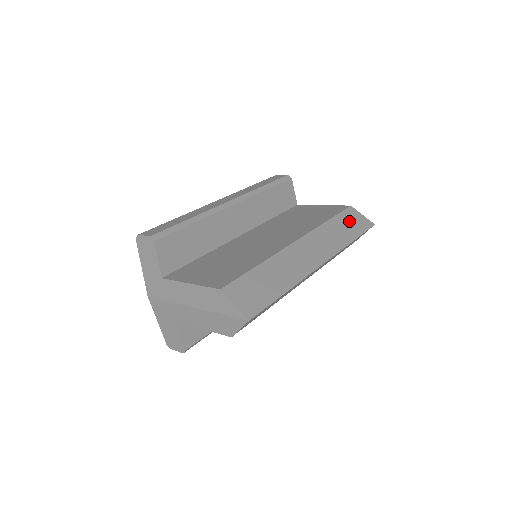
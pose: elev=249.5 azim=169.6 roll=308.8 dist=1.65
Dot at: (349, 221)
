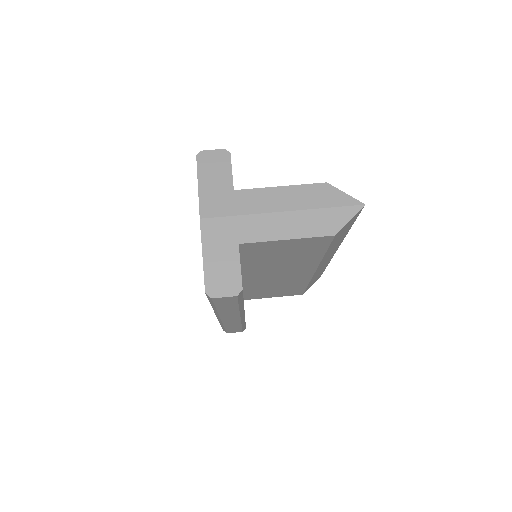
Dot at: occluded
